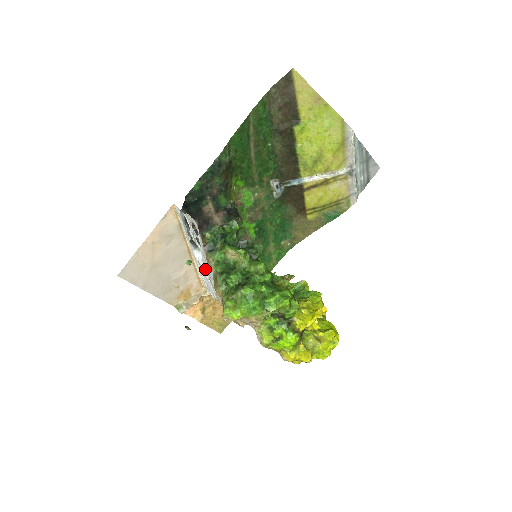
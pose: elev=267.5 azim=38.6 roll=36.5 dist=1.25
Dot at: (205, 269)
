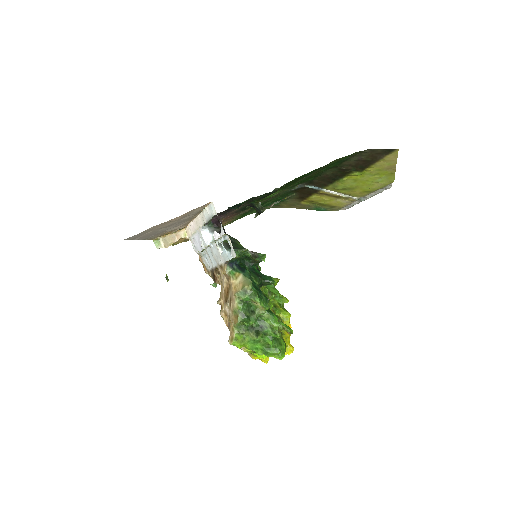
Dot at: (206, 247)
